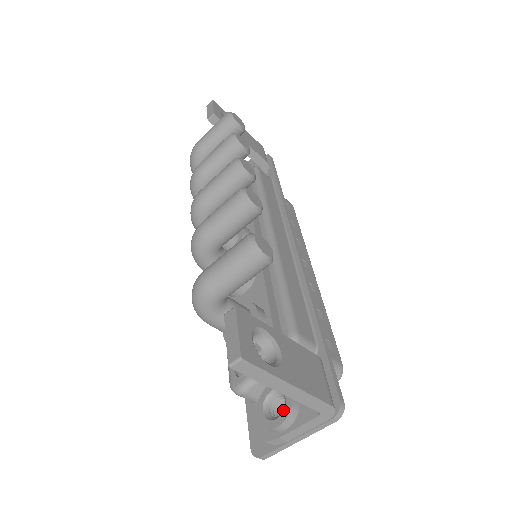
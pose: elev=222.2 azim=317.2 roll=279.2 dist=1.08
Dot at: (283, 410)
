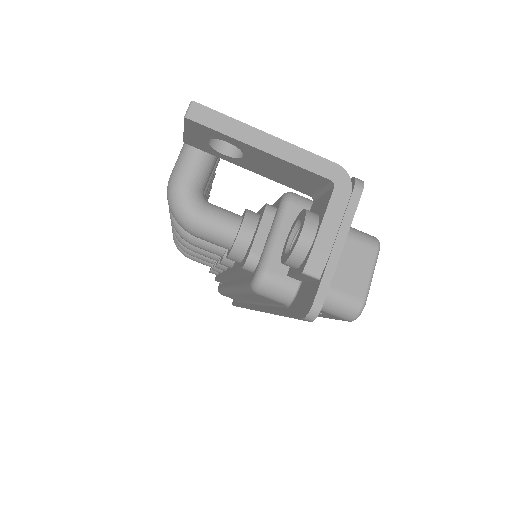
Dot at: occluded
